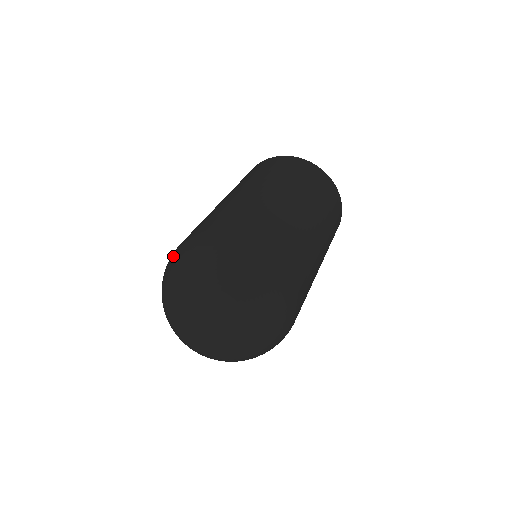
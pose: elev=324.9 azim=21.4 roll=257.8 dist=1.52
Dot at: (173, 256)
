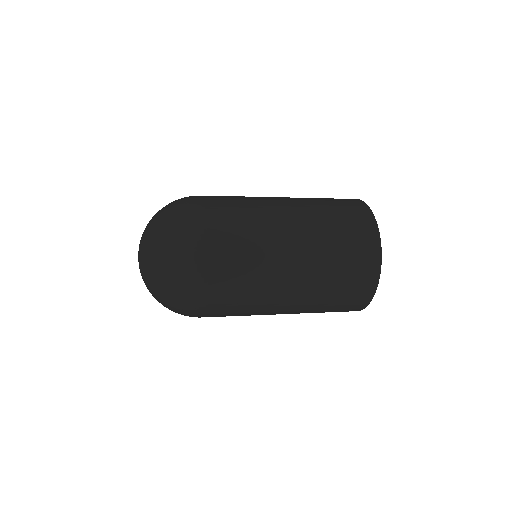
Dot at: occluded
